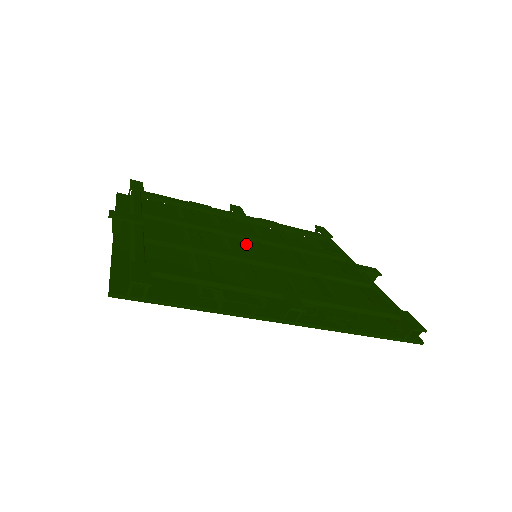
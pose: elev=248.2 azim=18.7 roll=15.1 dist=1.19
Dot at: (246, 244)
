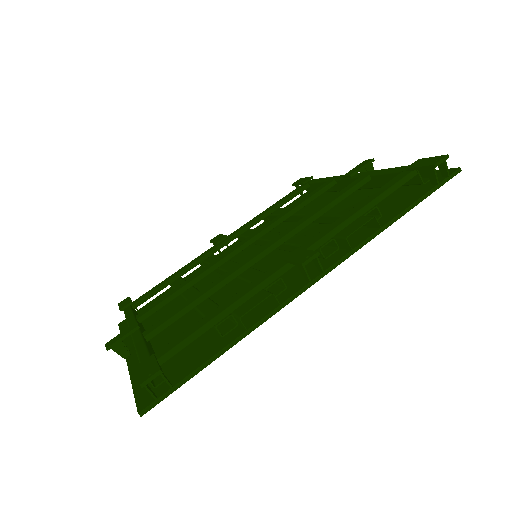
Dot at: (244, 256)
